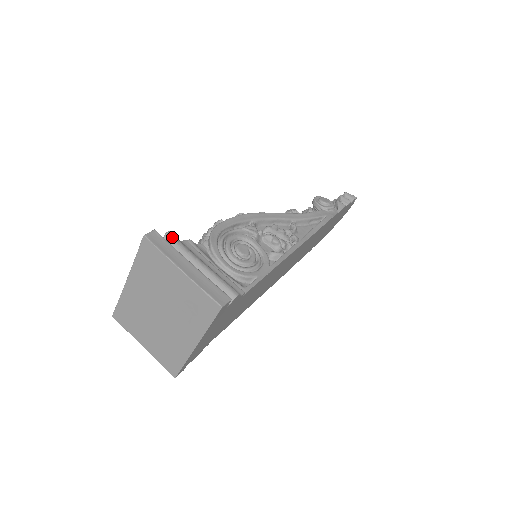
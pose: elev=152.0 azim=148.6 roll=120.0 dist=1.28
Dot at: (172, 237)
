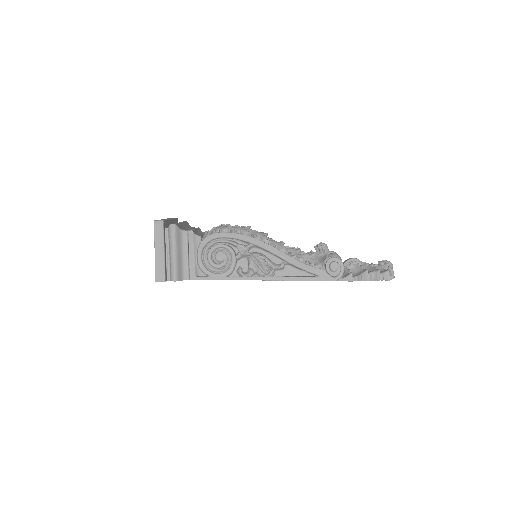
Dot at: (172, 228)
